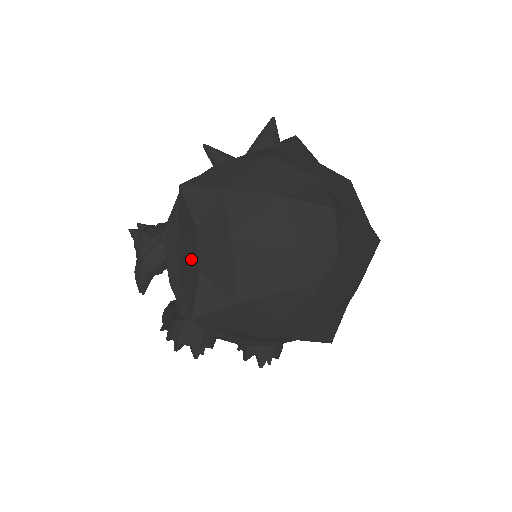
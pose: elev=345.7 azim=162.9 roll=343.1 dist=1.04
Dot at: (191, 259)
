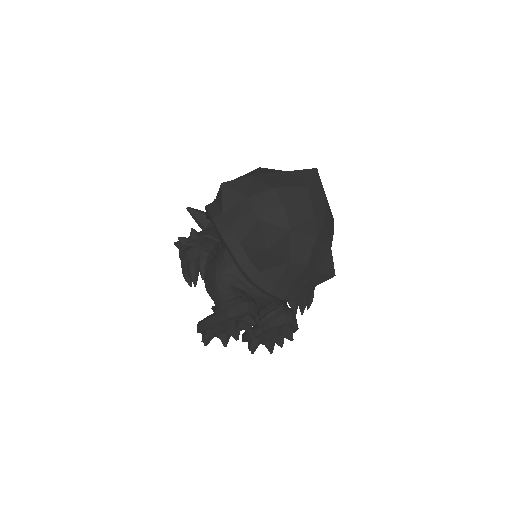
Dot at: (248, 218)
